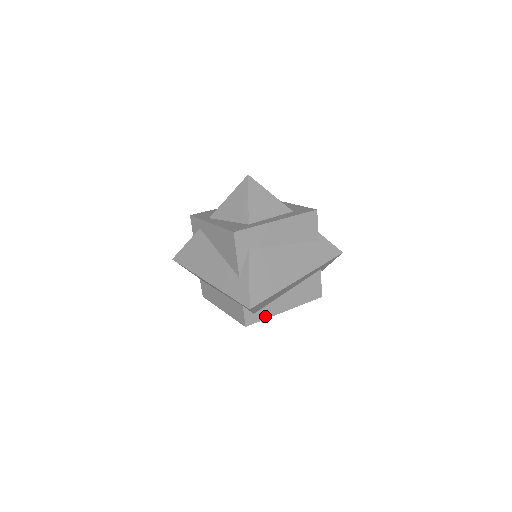
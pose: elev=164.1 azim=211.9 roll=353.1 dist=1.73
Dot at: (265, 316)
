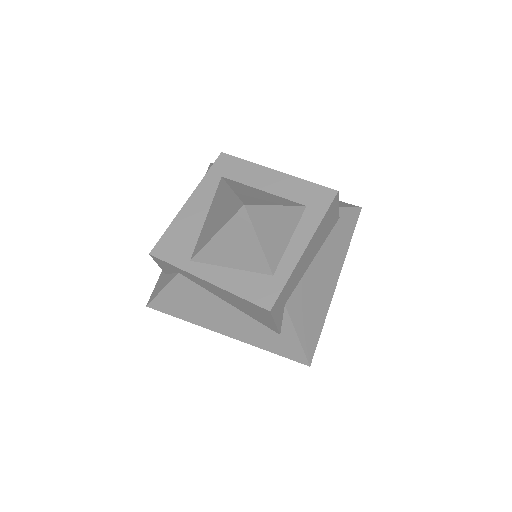
Dot at: occluded
